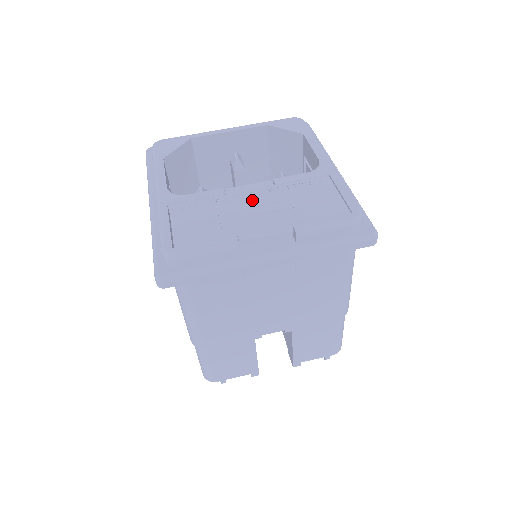
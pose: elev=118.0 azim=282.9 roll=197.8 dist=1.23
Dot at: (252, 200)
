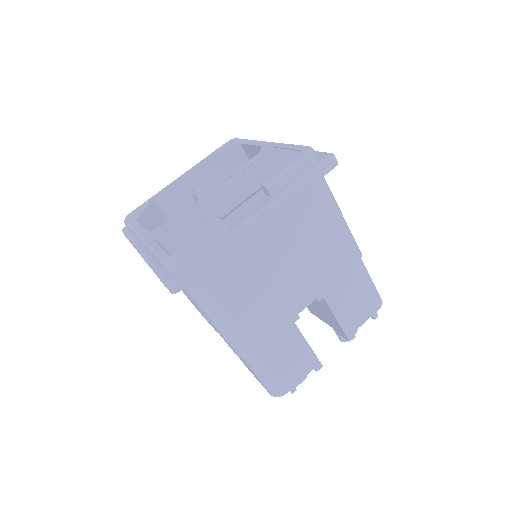
Dot at: (219, 194)
